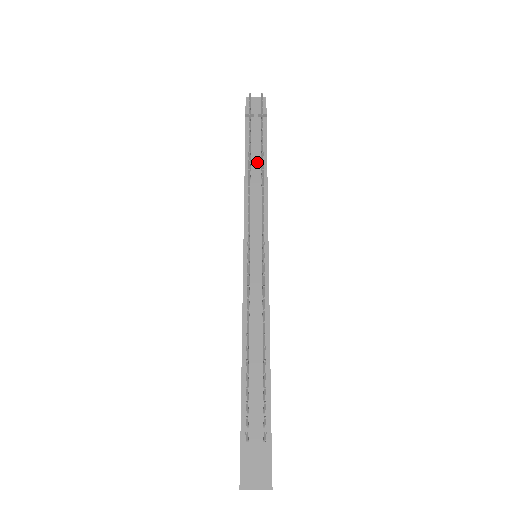
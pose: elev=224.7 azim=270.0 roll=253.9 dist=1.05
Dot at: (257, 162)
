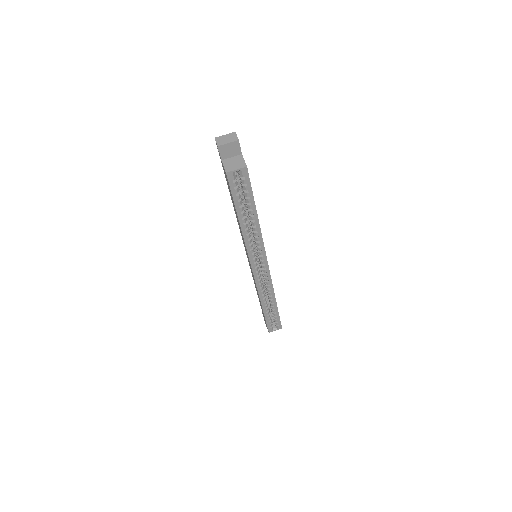
Dot at: occluded
